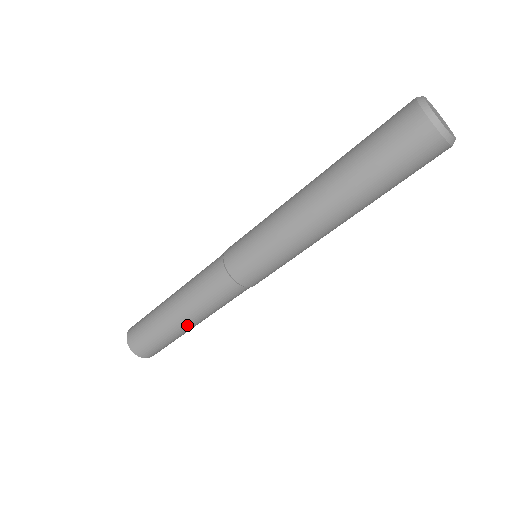
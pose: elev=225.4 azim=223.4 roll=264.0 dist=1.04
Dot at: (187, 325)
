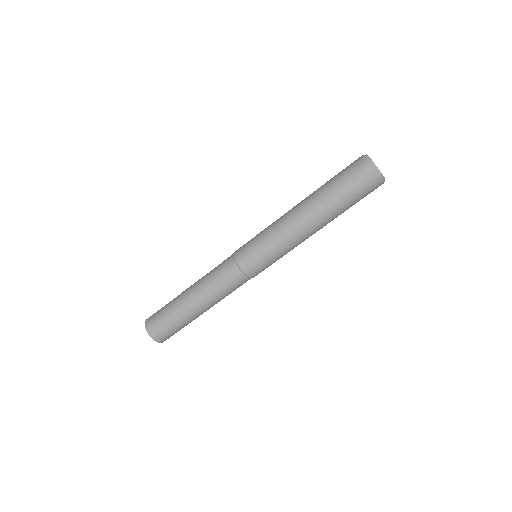
Dot at: (201, 311)
